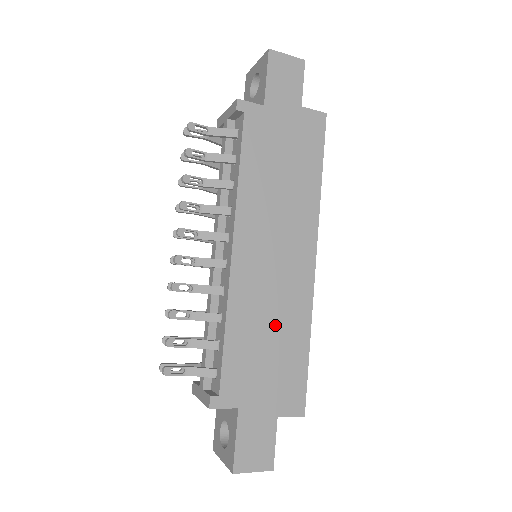
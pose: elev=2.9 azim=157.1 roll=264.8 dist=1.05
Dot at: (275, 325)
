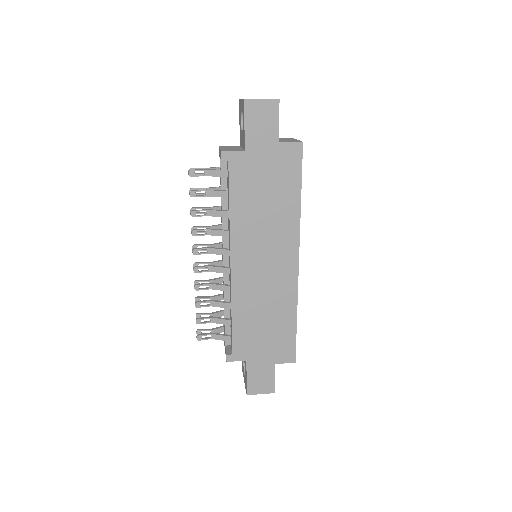
Dot at: (268, 309)
